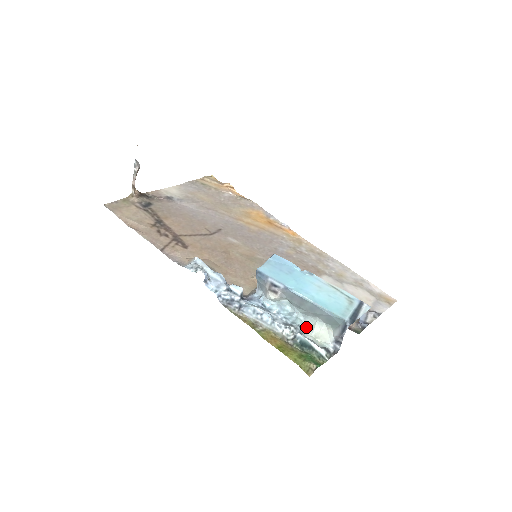
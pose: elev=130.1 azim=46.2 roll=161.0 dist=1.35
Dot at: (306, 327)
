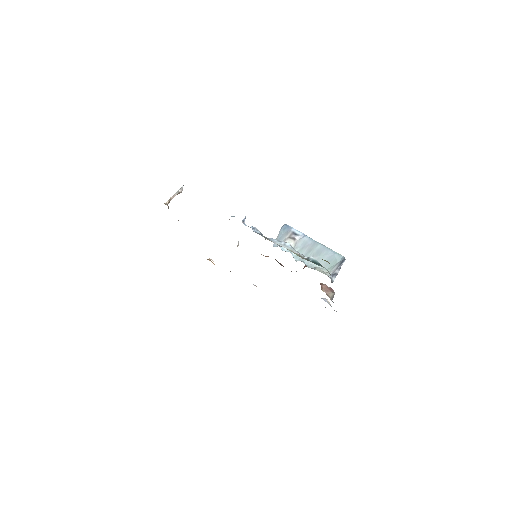
Dot at: (309, 267)
